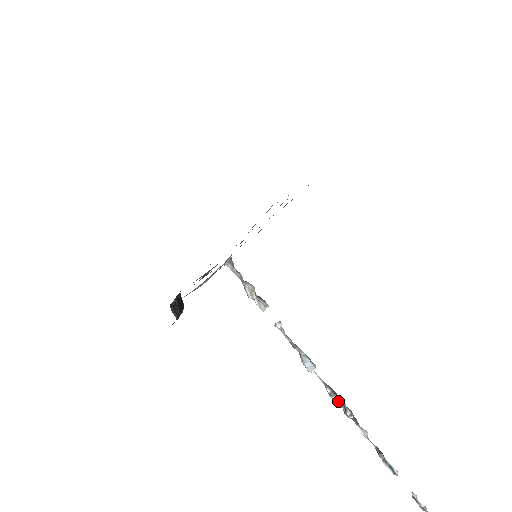
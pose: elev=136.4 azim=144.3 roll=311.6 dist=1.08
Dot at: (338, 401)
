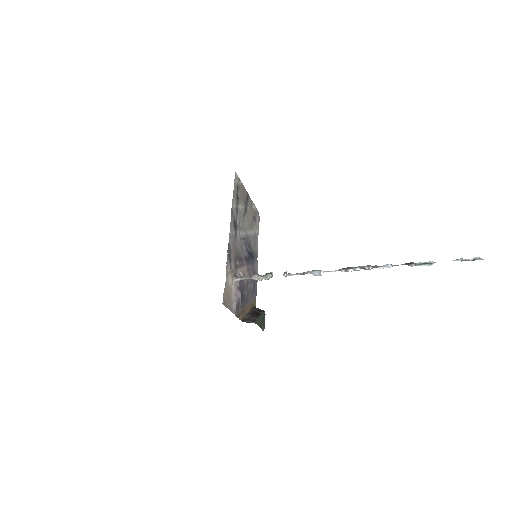
Dot at: (354, 270)
